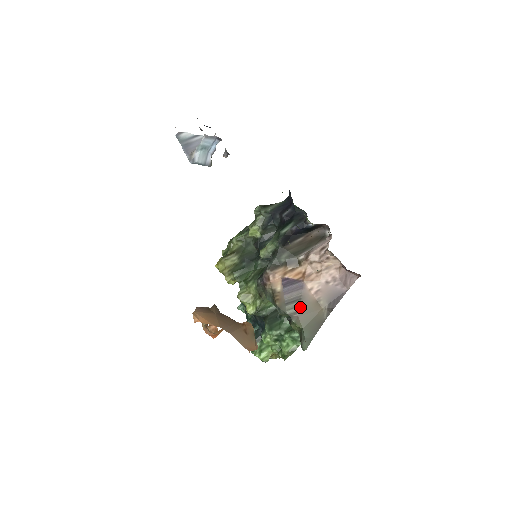
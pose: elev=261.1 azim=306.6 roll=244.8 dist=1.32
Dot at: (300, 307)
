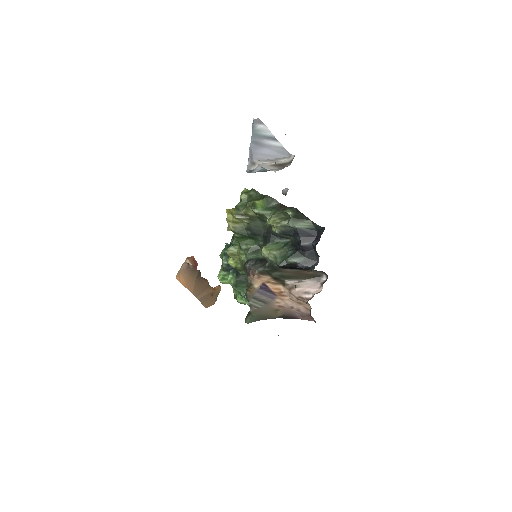
Dot at: (261, 306)
